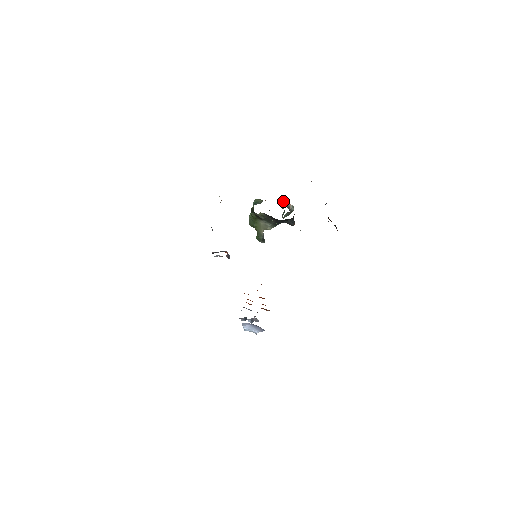
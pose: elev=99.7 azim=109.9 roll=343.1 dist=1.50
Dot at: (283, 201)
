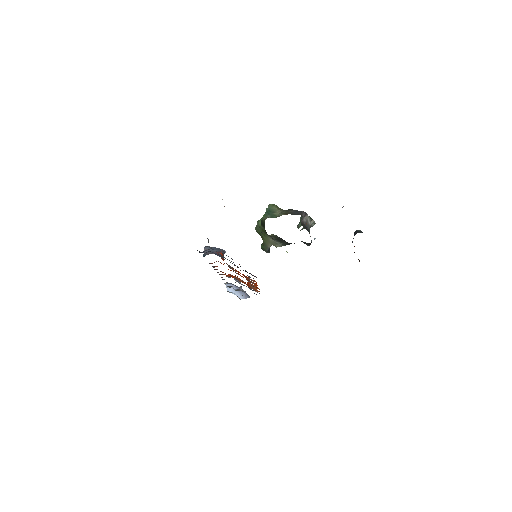
Dot at: (304, 221)
